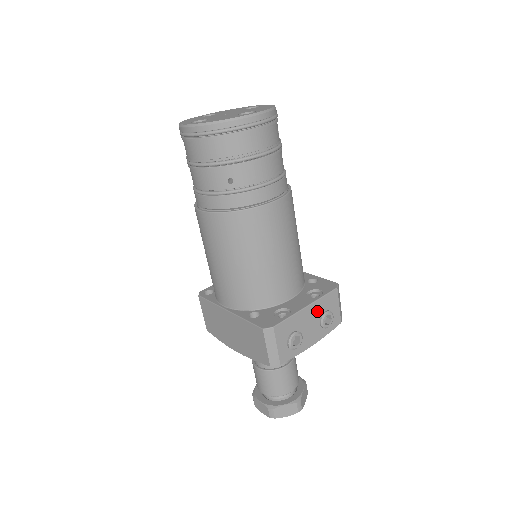
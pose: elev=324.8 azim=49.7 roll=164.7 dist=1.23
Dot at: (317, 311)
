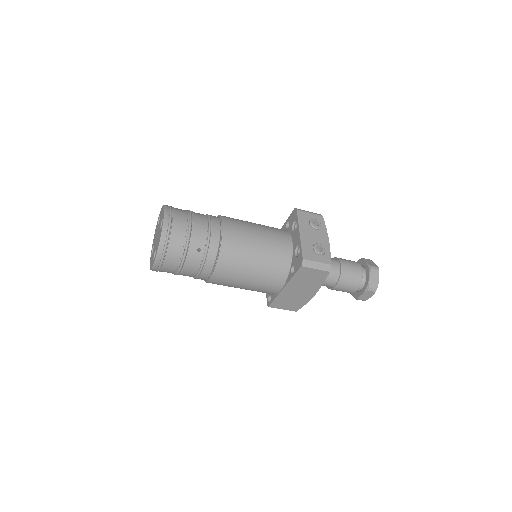
Dot at: (306, 228)
